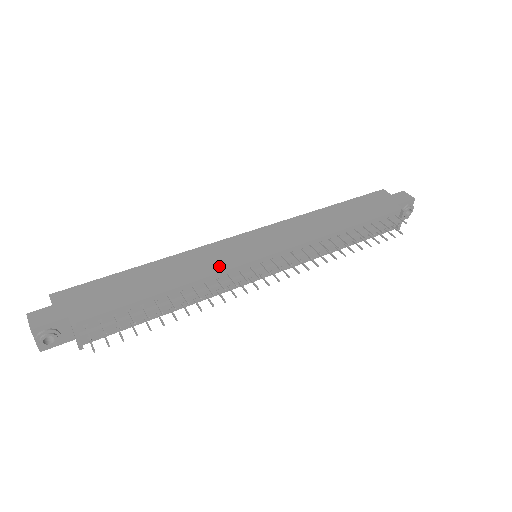
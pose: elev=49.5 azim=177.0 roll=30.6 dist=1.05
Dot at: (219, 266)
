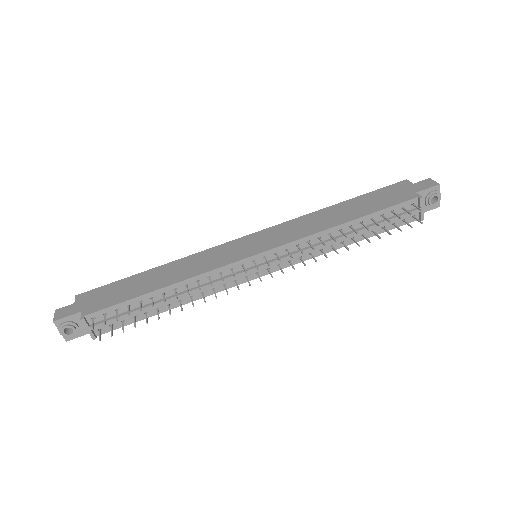
Dot at: (212, 265)
